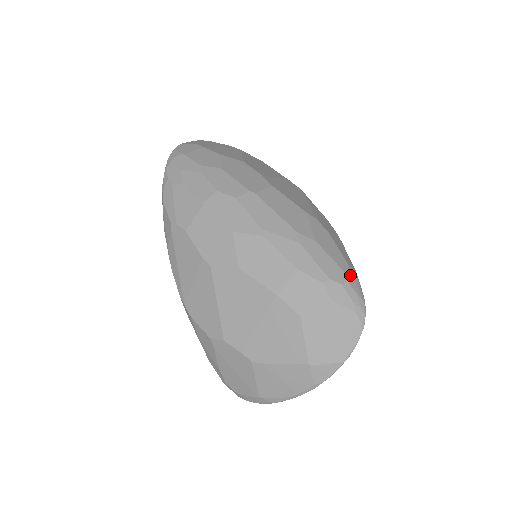
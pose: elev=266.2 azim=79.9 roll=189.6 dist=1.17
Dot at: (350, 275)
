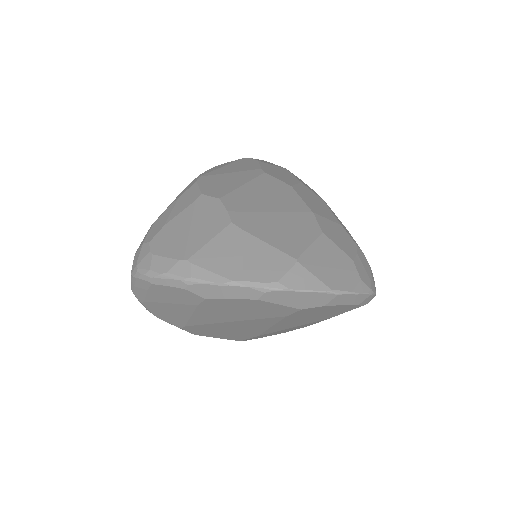
Dot at: occluded
